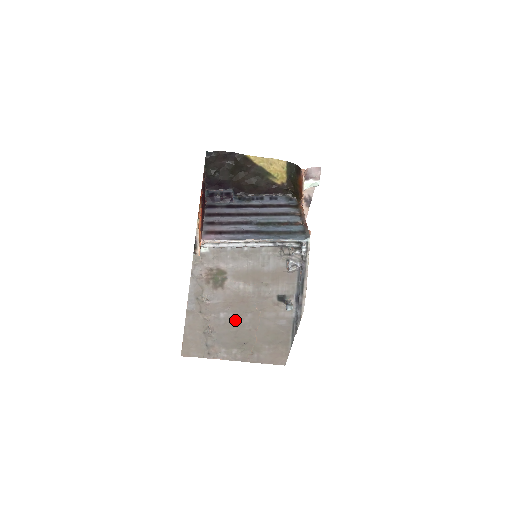
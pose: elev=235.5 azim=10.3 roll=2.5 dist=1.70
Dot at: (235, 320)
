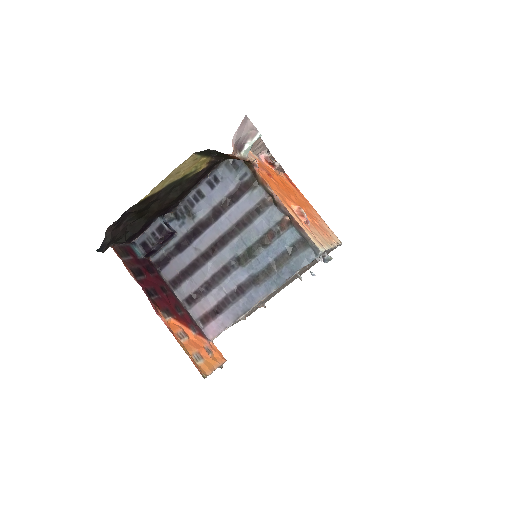
Dot at: occluded
